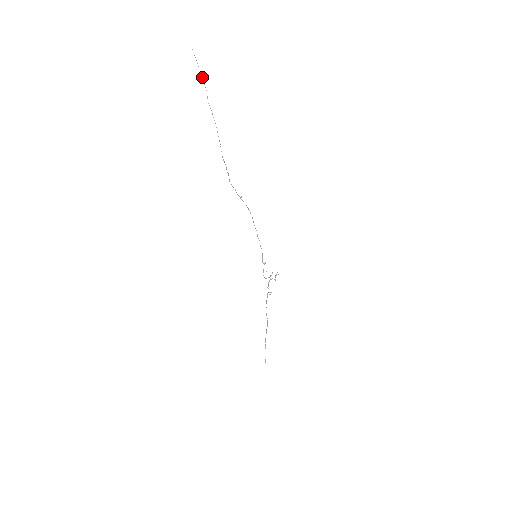
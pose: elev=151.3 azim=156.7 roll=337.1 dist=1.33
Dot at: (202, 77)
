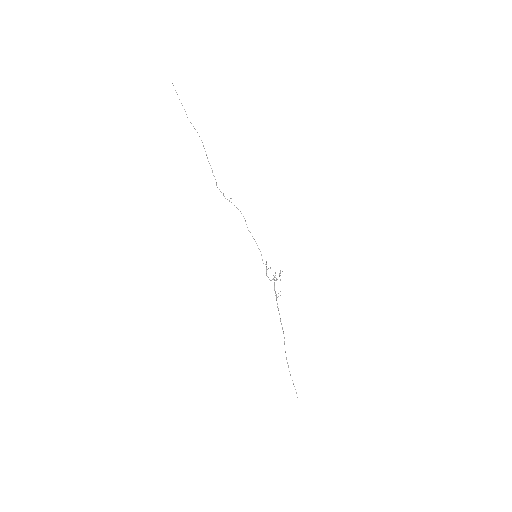
Dot at: occluded
